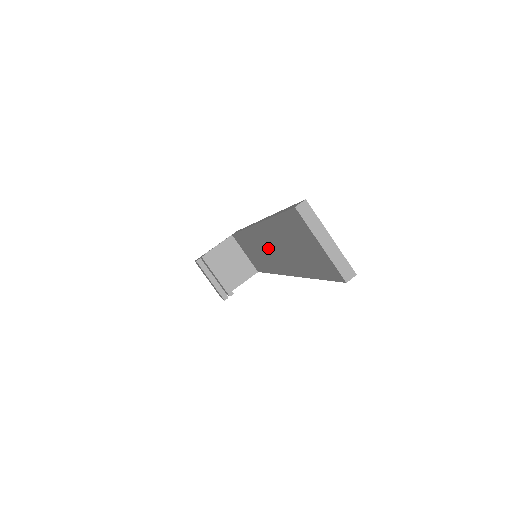
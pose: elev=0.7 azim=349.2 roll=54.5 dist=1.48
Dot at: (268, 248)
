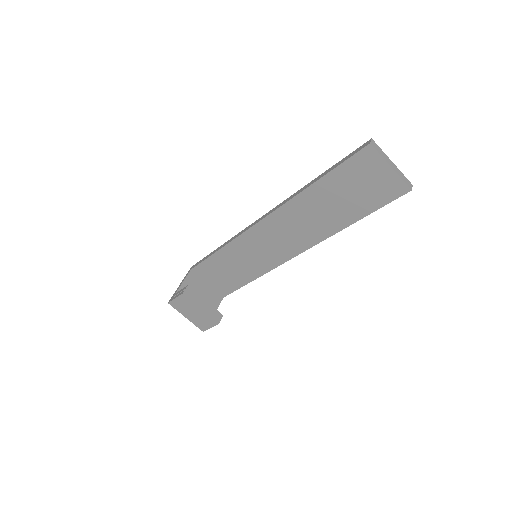
Dot at: (278, 236)
